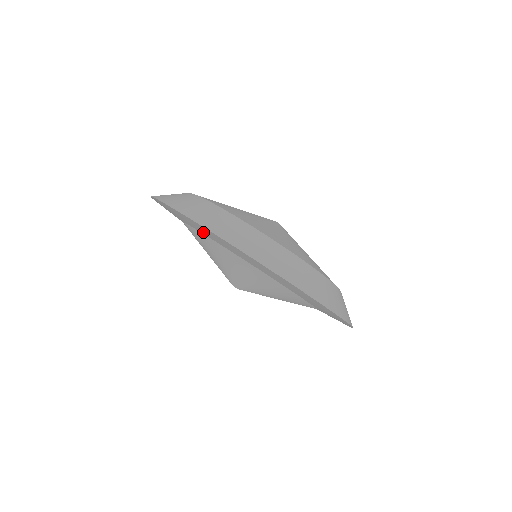
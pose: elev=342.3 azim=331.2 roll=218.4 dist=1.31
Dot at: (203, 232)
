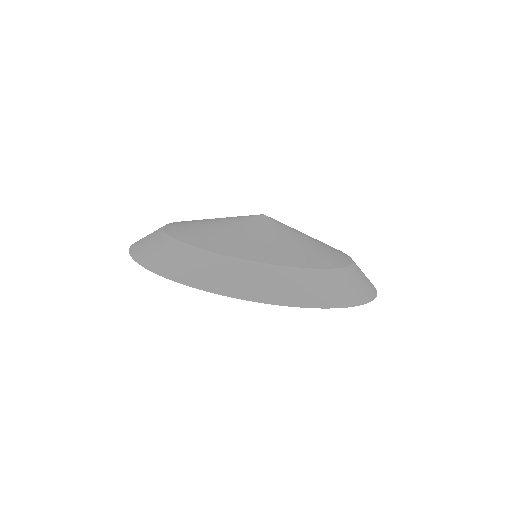
Dot at: occluded
